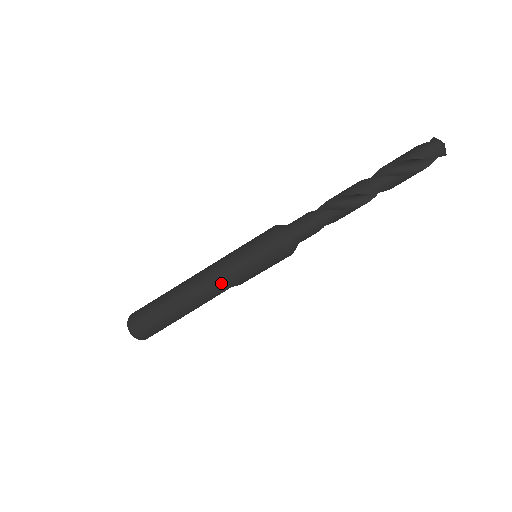
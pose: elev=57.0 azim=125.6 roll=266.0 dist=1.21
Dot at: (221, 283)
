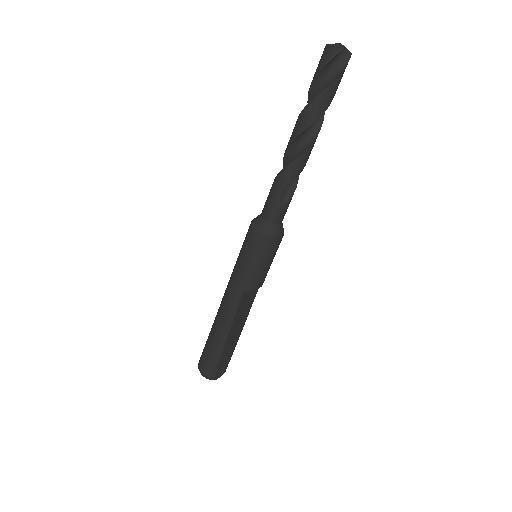
Dot at: (232, 292)
